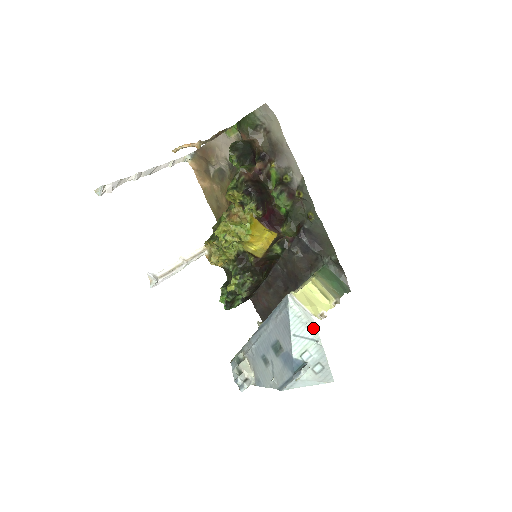
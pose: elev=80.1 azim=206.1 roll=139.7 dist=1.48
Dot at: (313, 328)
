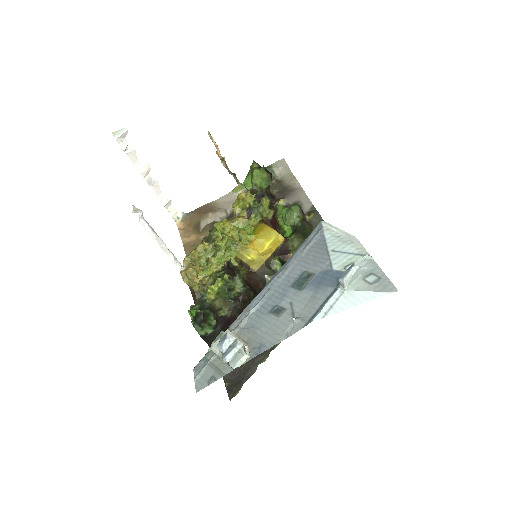
Dot at: (357, 245)
